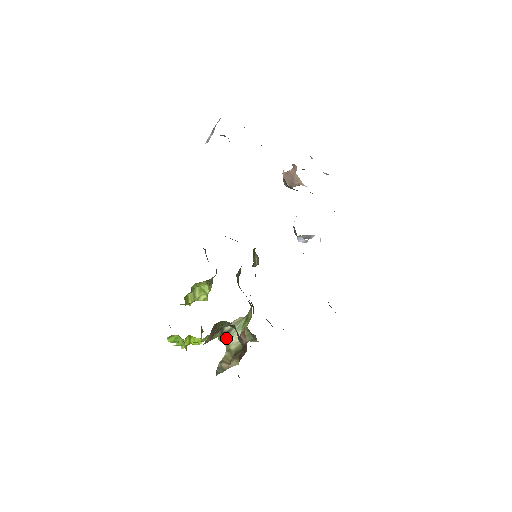
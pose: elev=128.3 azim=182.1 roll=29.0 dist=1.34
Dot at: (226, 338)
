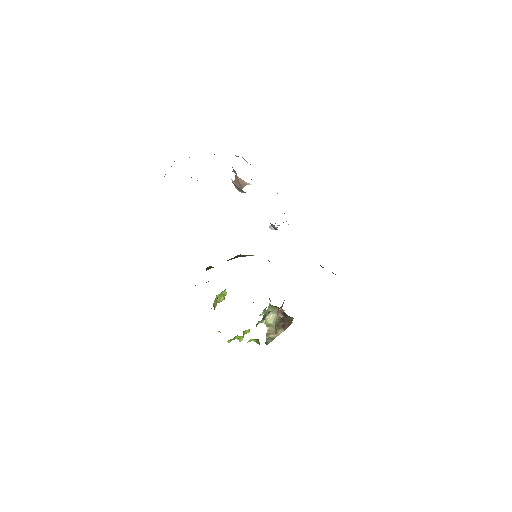
Dot at: occluded
